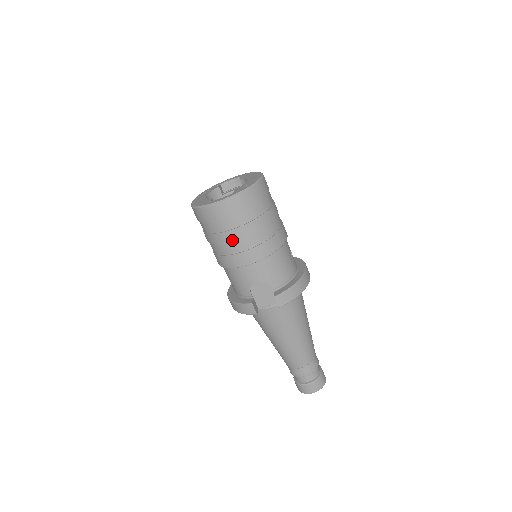
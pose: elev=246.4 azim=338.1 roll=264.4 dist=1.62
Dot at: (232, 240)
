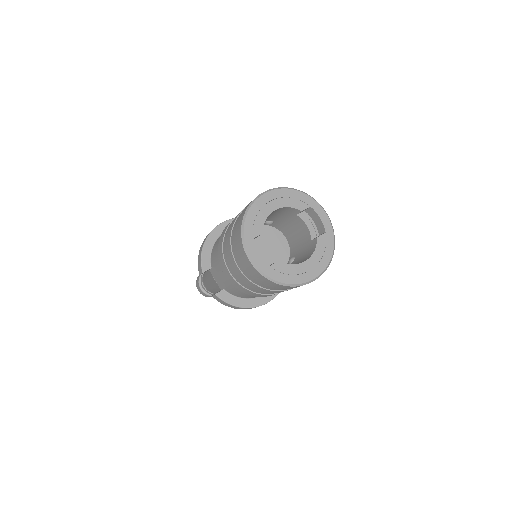
Dot at: (231, 263)
